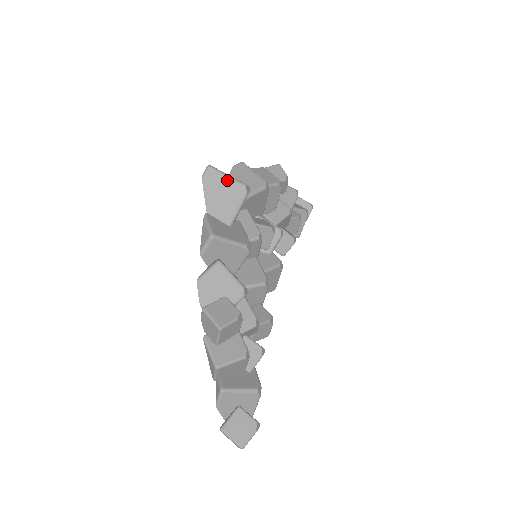
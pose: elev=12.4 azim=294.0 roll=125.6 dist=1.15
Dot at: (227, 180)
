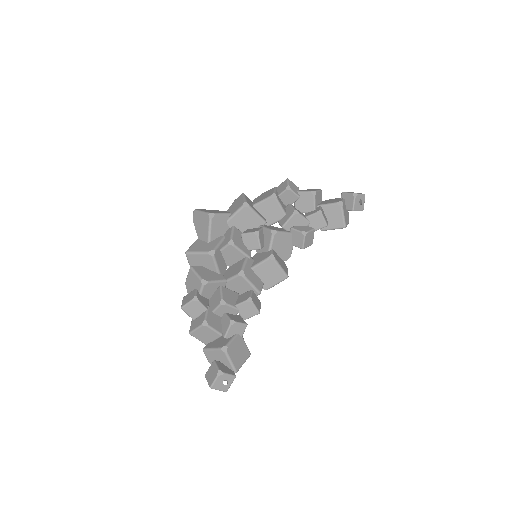
Dot at: (201, 215)
